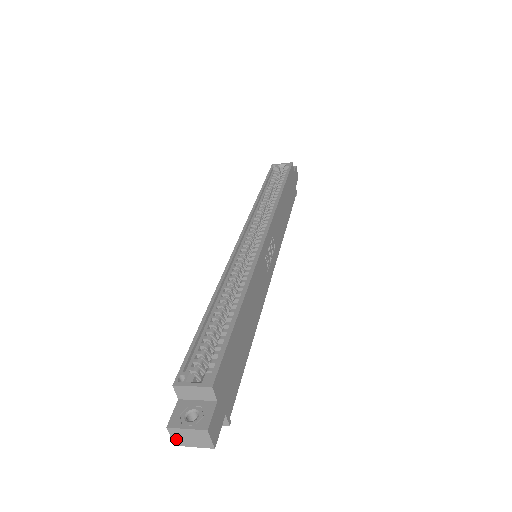
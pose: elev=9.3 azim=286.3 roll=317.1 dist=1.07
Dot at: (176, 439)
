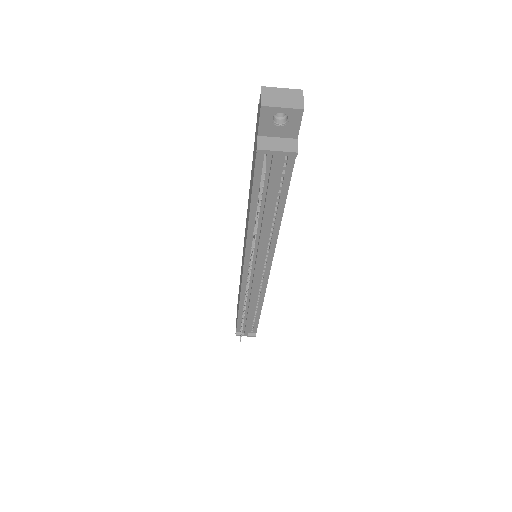
Dot at: (266, 99)
